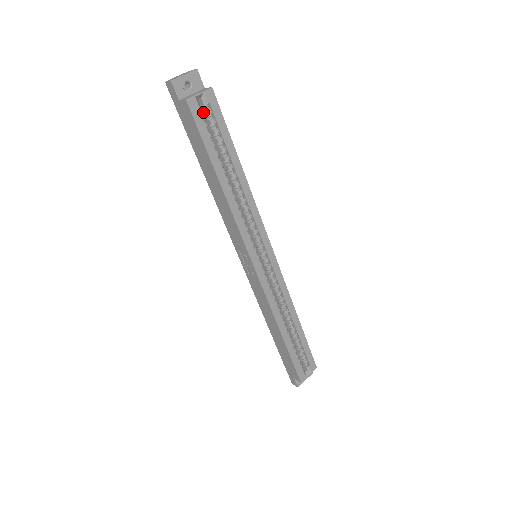
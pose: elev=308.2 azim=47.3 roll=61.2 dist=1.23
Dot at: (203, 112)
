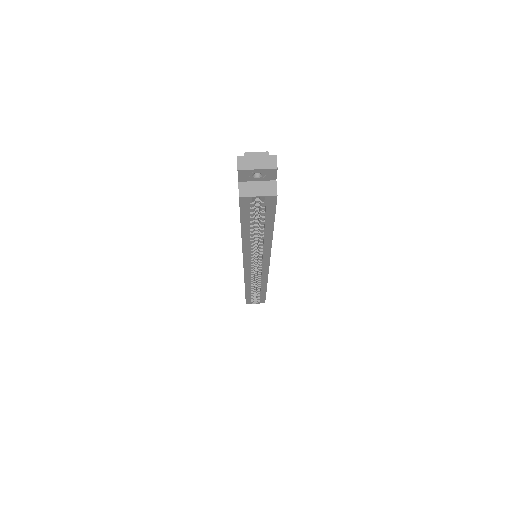
Dot at: occluded
